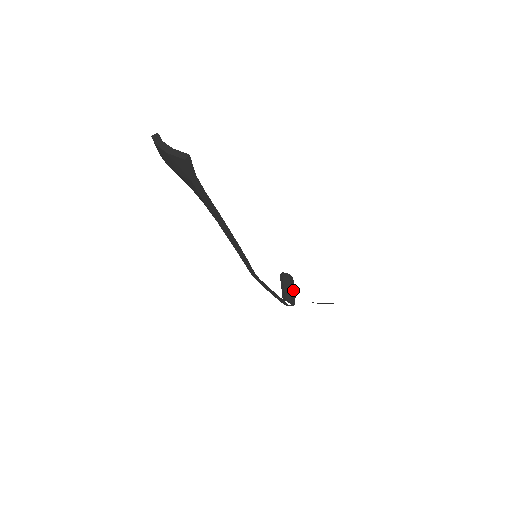
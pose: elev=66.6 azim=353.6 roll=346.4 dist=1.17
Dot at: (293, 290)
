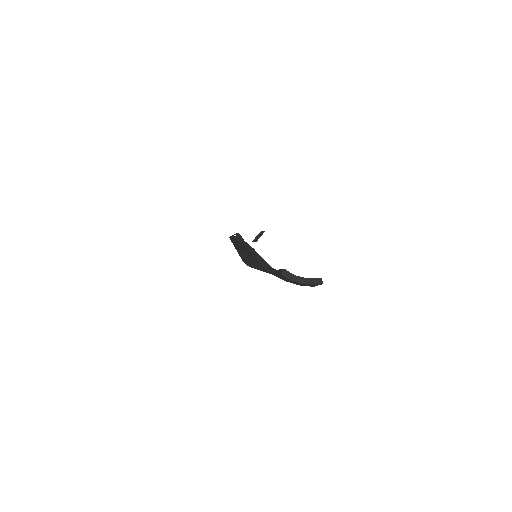
Dot at: occluded
